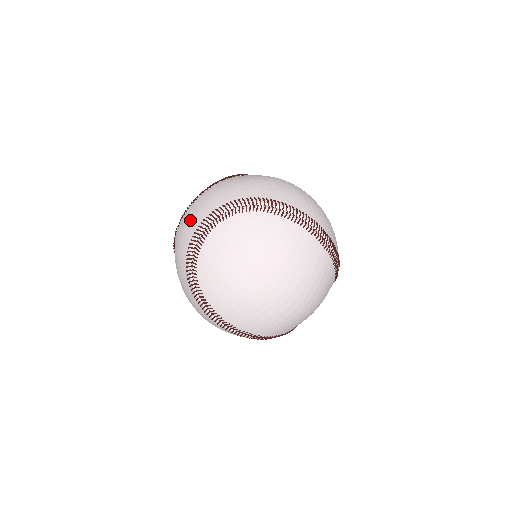
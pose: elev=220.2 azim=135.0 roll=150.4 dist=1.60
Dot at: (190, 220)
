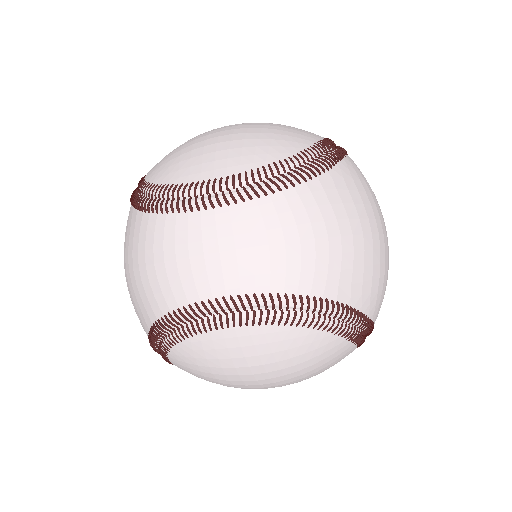
Dot at: (210, 259)
